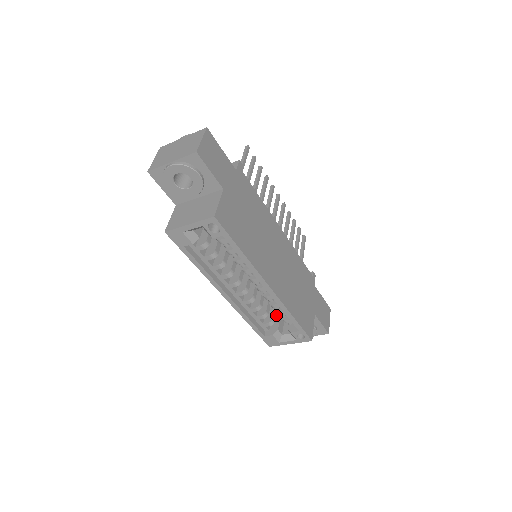
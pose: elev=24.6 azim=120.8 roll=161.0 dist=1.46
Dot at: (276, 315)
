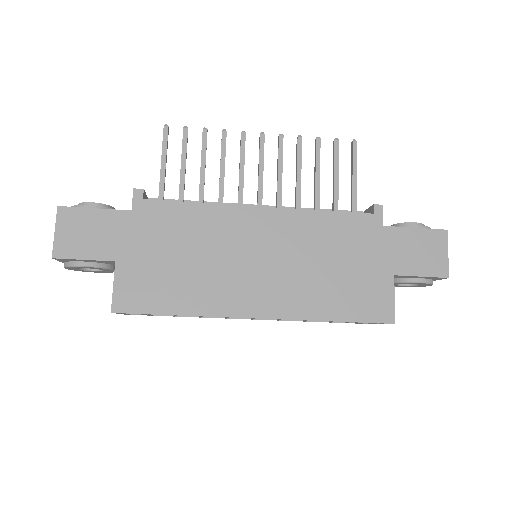
Dot at: occluded
